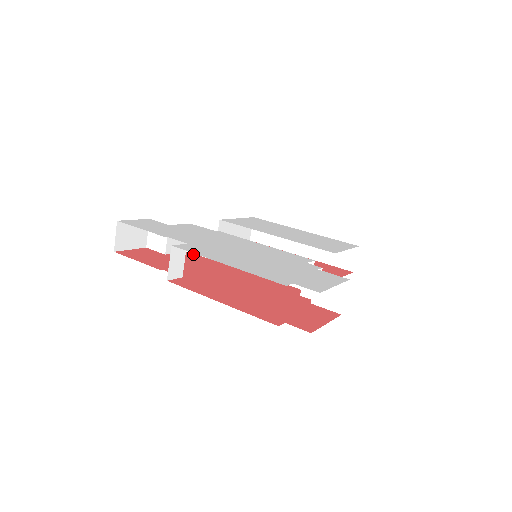
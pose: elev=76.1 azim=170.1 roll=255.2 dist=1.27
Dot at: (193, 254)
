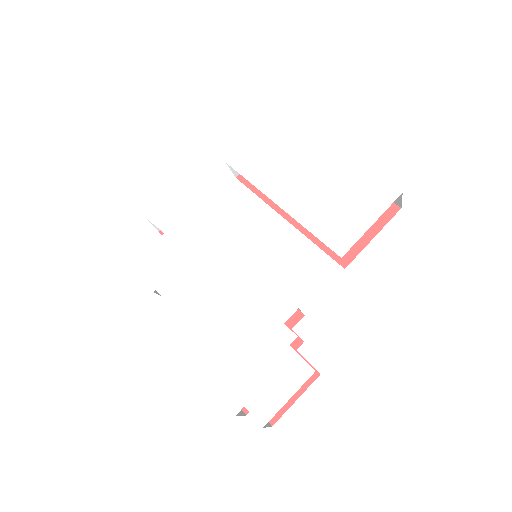
Dot at: occluded
